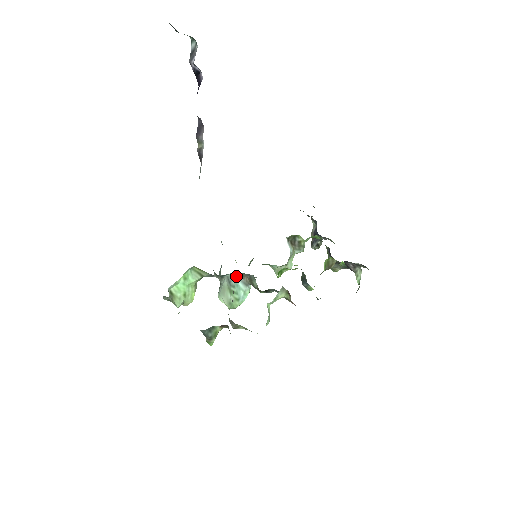
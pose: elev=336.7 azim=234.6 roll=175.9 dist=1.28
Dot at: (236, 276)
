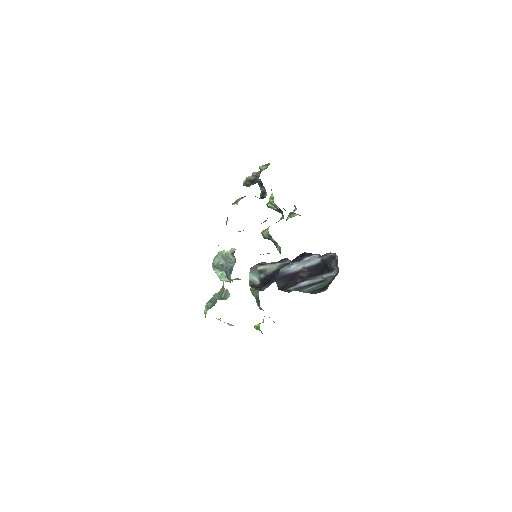
Dot at: occluded
